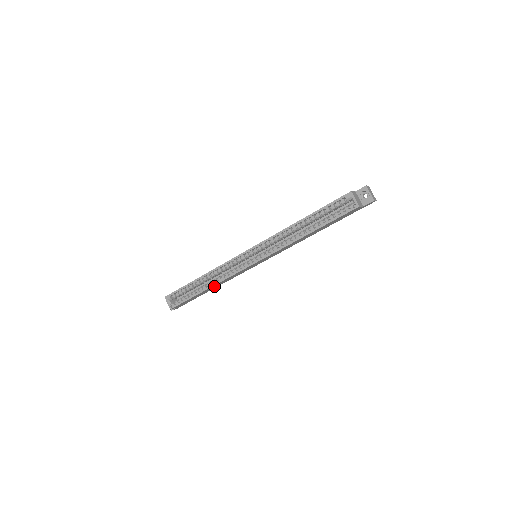
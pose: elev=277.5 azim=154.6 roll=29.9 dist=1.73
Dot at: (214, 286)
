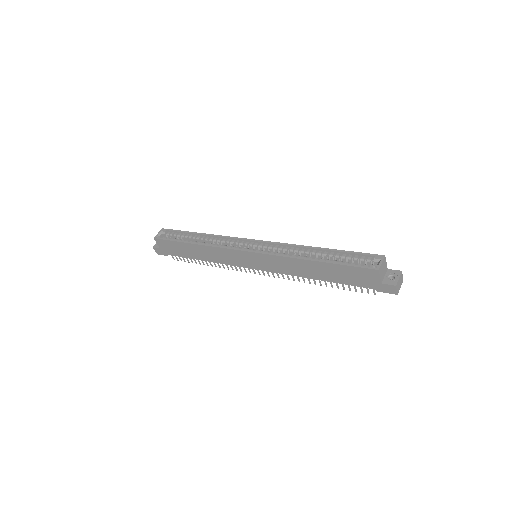
Dot at: (201, 250)
